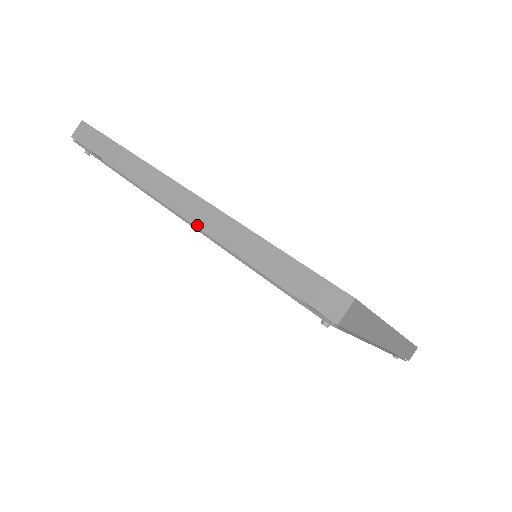
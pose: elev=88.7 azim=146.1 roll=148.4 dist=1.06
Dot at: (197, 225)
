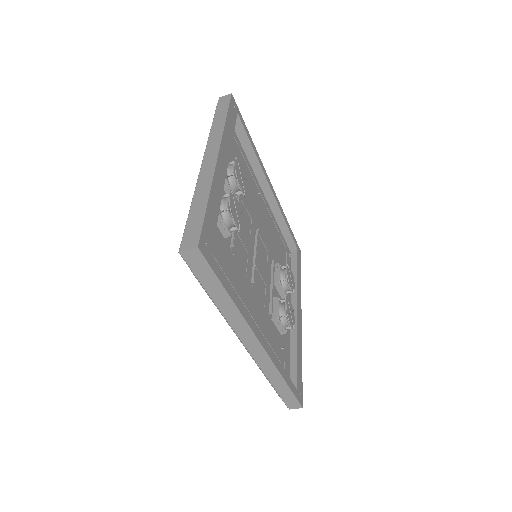
Dot at: (255, 361)
